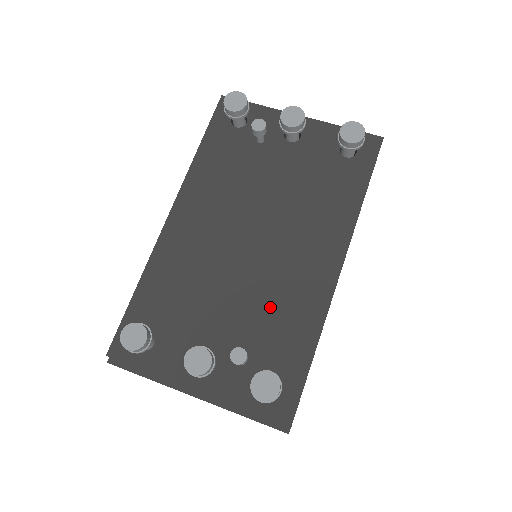
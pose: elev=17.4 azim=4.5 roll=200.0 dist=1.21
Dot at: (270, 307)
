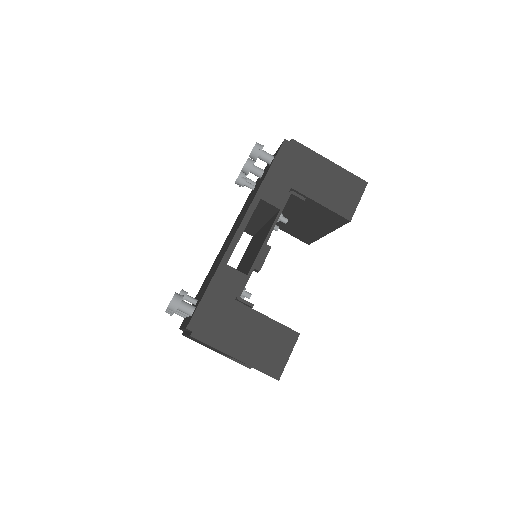
Dot at: (214, 269)
